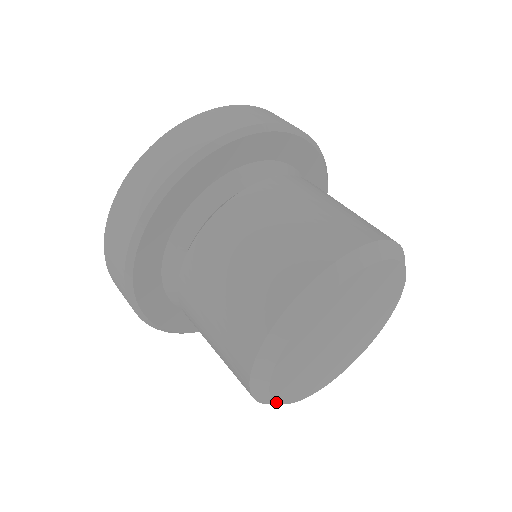
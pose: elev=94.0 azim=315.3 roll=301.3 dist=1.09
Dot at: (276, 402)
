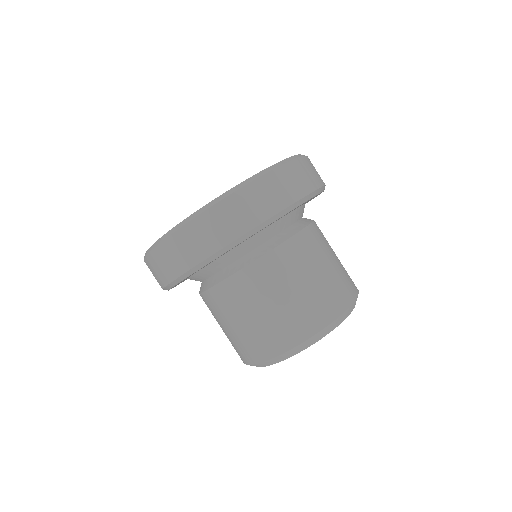
Dot at: occluded
